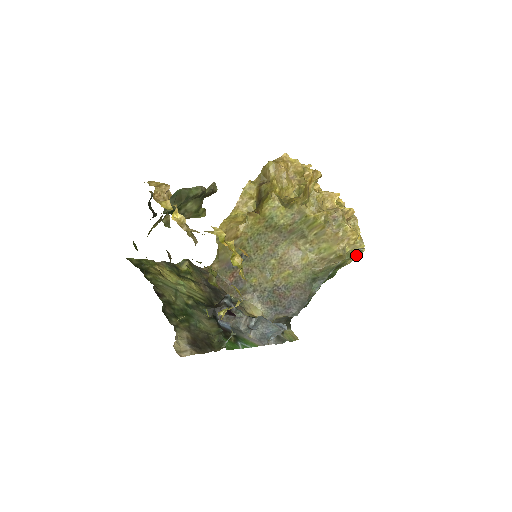
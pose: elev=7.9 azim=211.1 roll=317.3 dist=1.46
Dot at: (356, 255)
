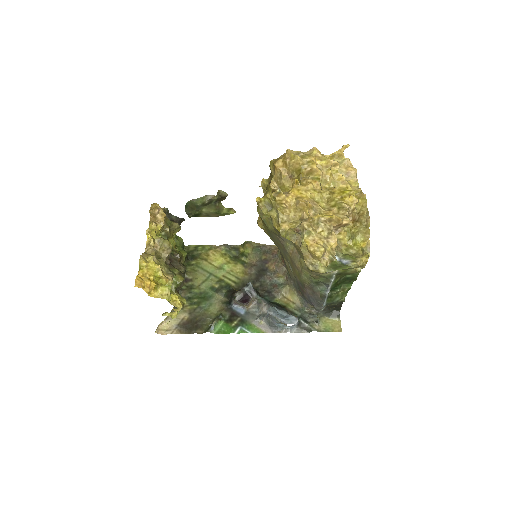
Dot at: (343, 268)
